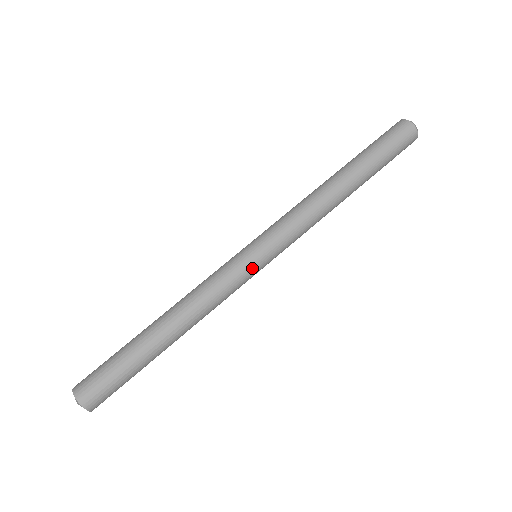
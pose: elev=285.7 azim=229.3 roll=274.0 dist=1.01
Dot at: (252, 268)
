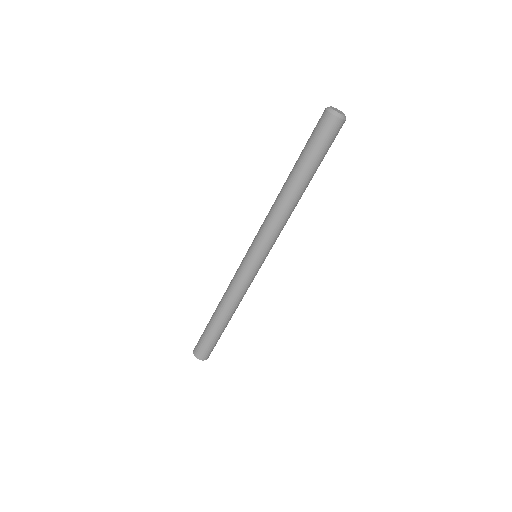
Dot at: occluded
